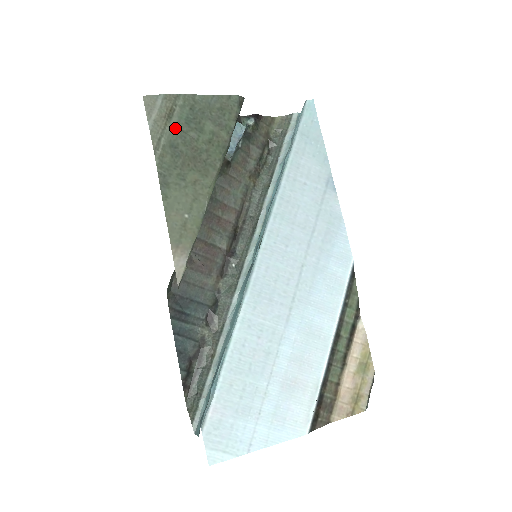
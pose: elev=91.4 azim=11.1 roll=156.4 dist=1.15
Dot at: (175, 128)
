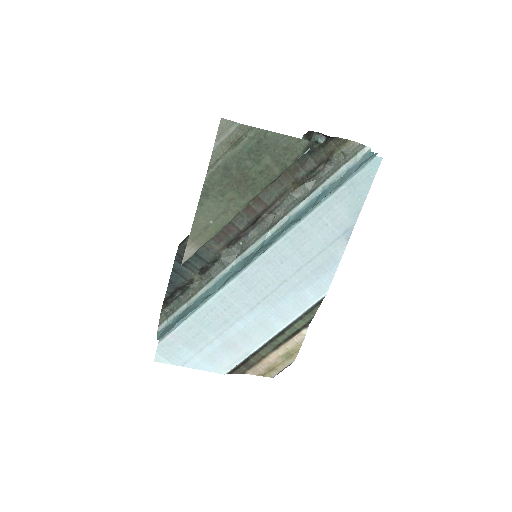
Dot at: (236, 154)
